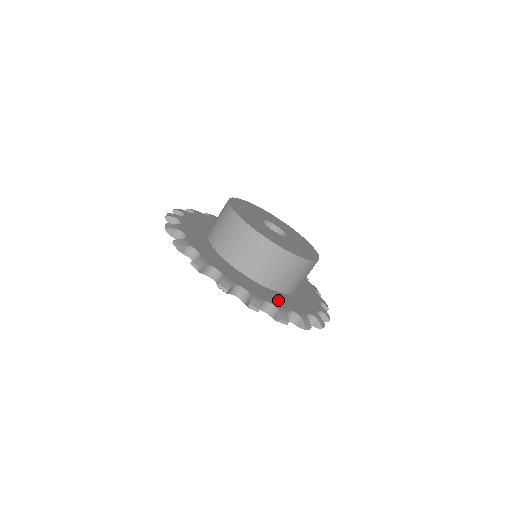
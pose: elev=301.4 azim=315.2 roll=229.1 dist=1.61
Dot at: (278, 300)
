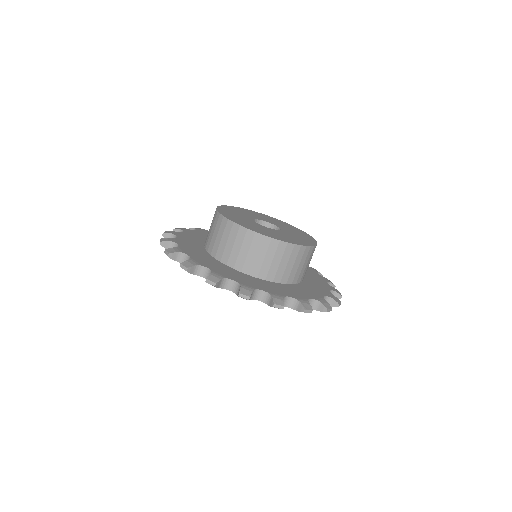
Dot at: (294, 292)
